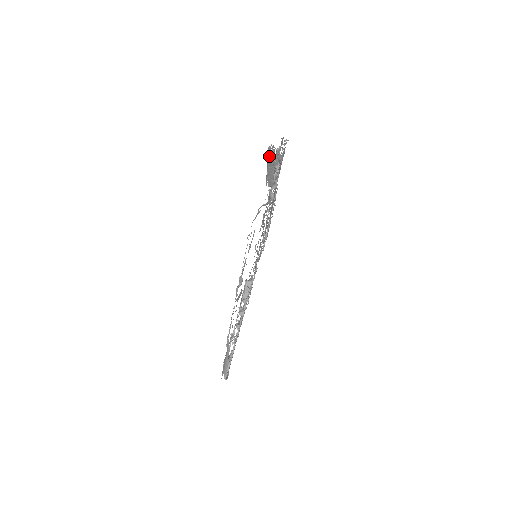
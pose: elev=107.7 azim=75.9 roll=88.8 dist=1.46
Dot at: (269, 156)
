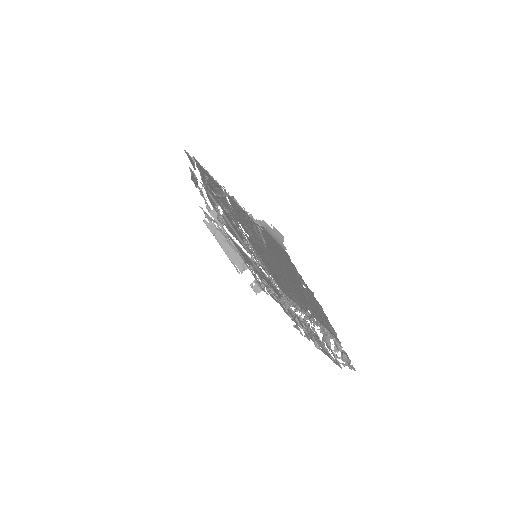
Dot at: (212, 231)
